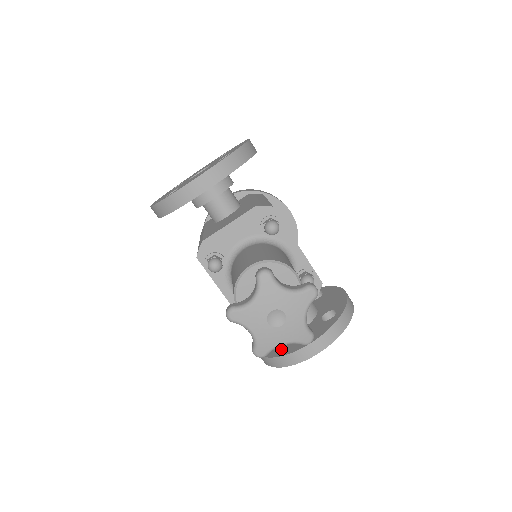
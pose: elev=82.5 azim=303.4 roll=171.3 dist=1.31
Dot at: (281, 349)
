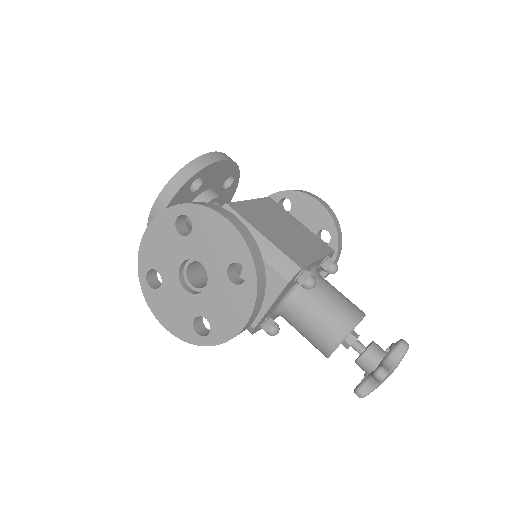
Dot at: occluded
